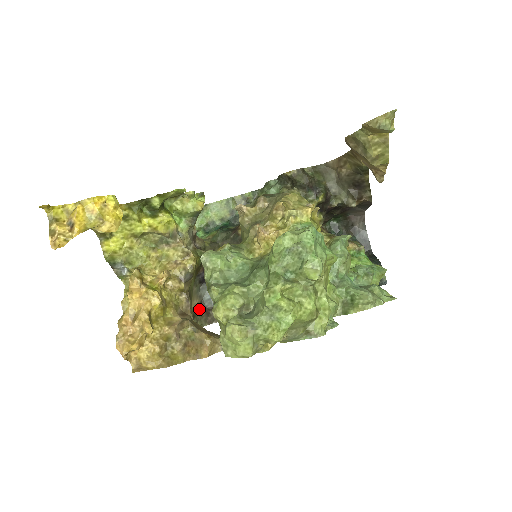
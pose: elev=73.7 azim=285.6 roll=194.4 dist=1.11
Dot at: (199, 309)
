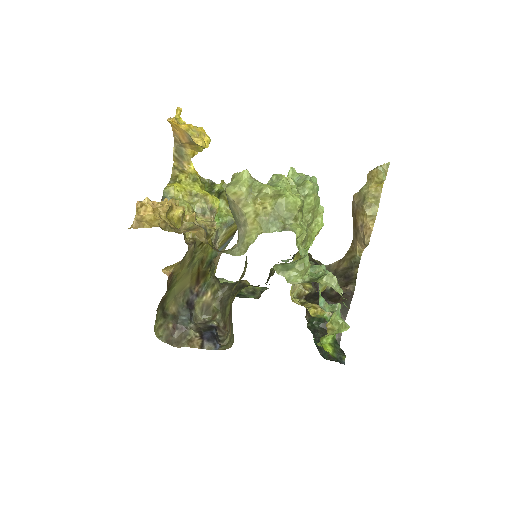
Dot at: (171, 319)
